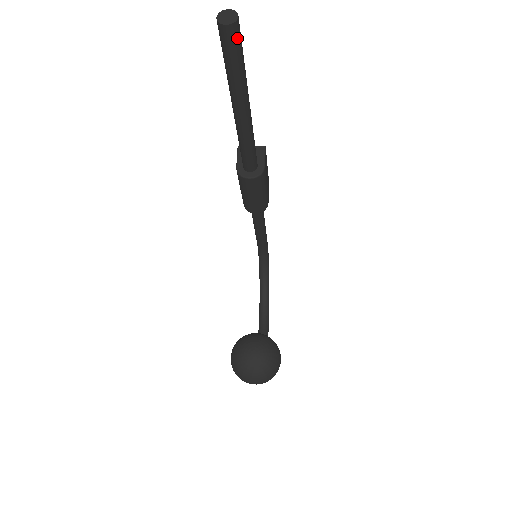
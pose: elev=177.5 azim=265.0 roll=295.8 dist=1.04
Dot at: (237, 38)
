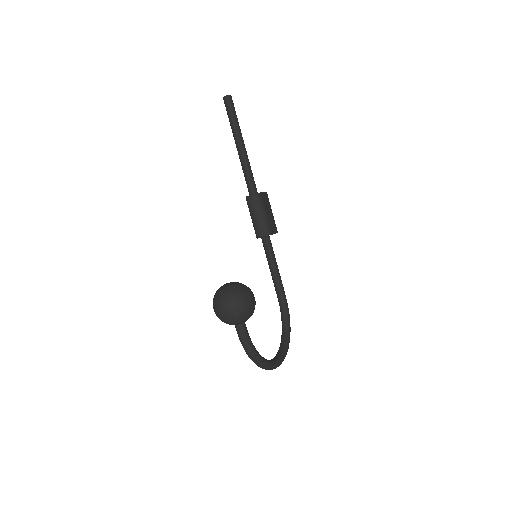
Dot at: (230, 102)
